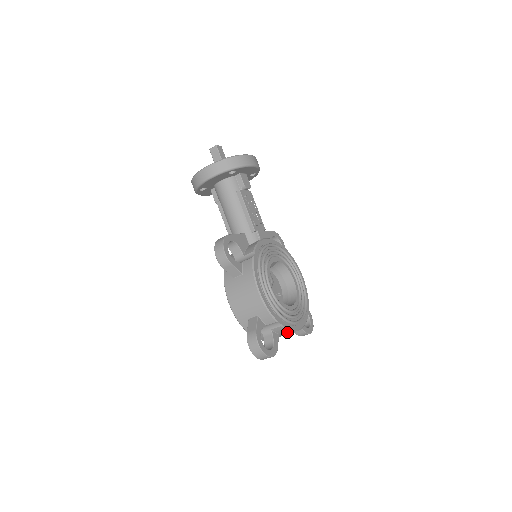
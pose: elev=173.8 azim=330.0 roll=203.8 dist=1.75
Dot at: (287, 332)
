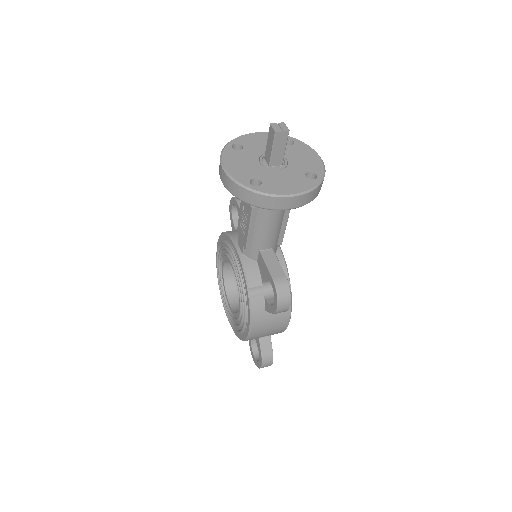
Dot at: occluded
